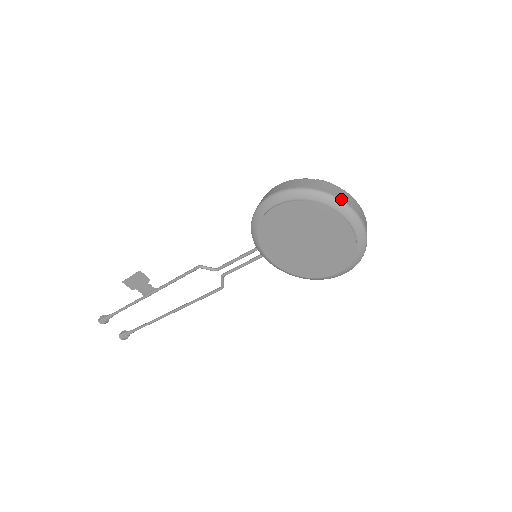
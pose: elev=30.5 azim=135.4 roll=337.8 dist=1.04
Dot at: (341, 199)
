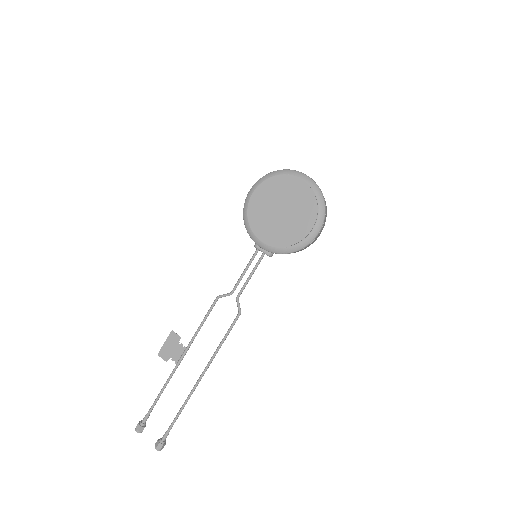
Dot at: (293, 170)
